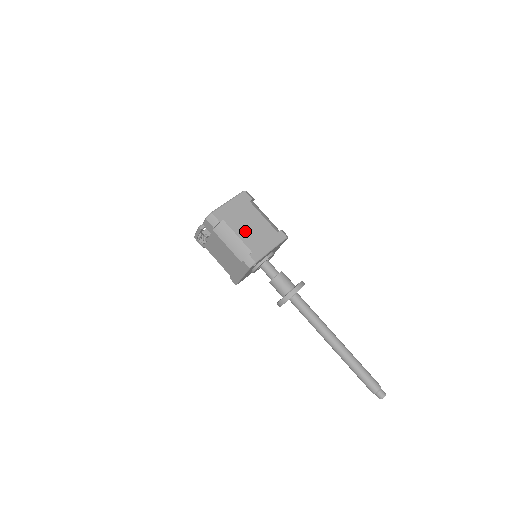
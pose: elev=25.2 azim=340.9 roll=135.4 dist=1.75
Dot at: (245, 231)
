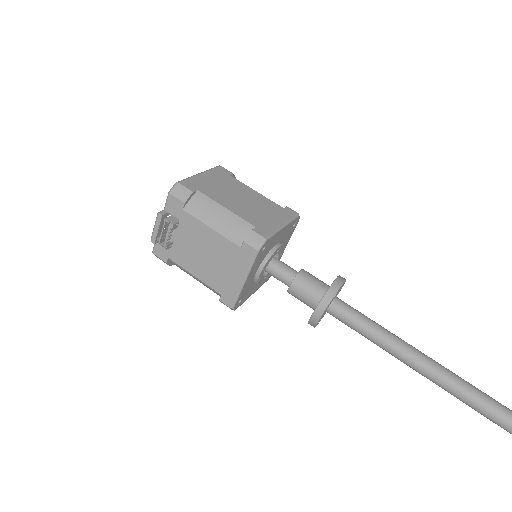
Dot at: (236, 204)
